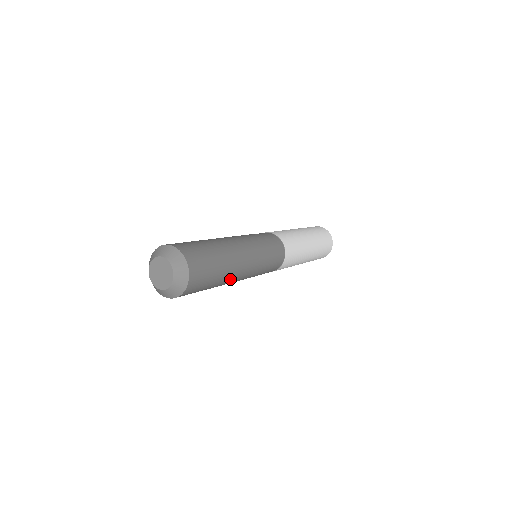
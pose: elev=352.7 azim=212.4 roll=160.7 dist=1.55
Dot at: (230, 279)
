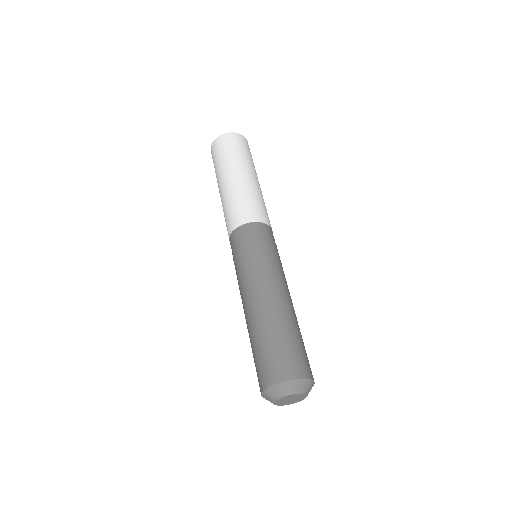
Dot at: occluded
